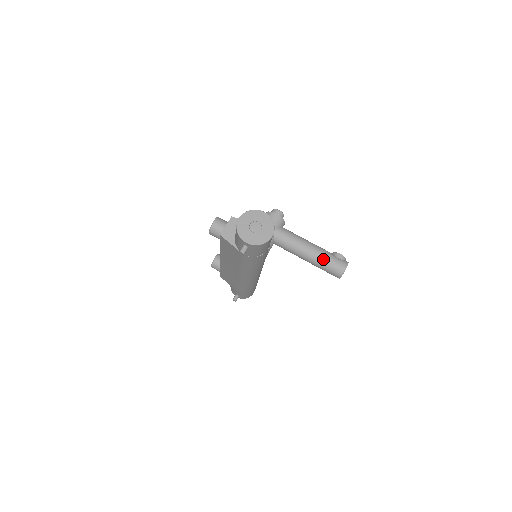
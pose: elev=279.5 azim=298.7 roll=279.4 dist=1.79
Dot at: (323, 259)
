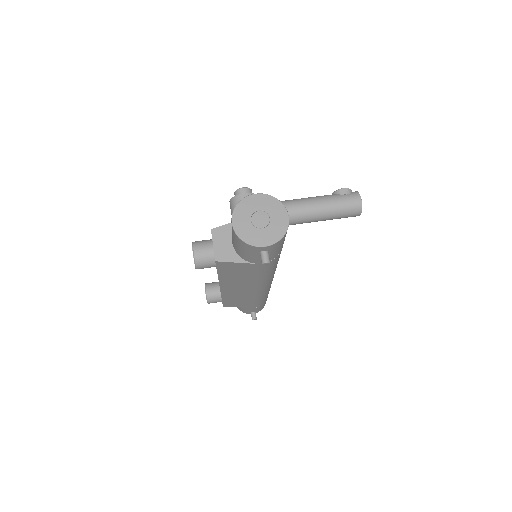
Dot at: (330, 207)
